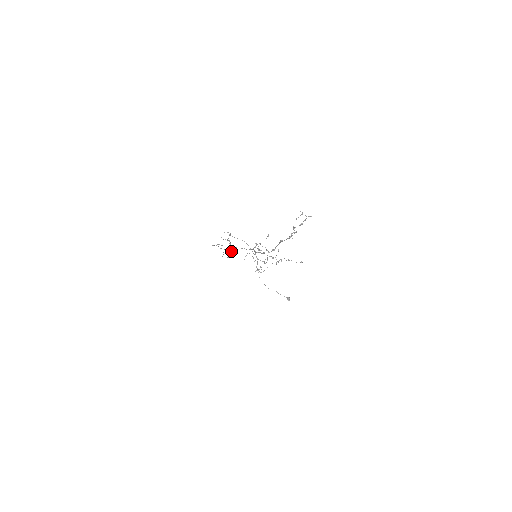
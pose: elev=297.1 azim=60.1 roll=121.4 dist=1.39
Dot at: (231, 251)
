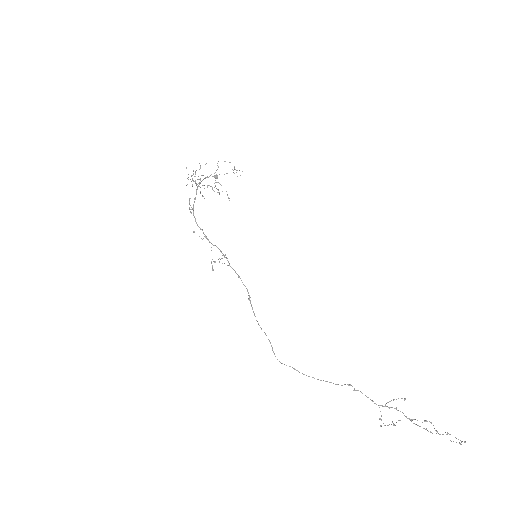
Dot at: occluded
